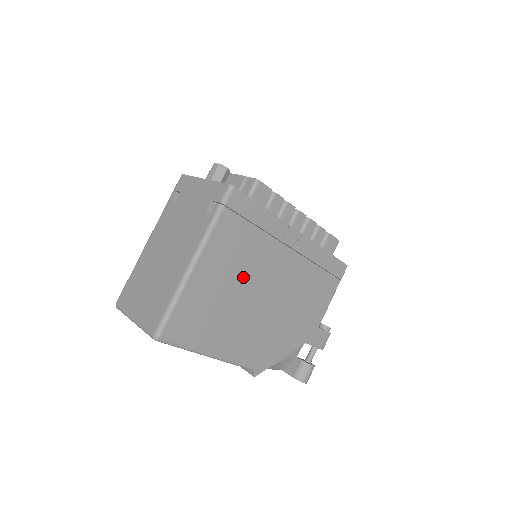
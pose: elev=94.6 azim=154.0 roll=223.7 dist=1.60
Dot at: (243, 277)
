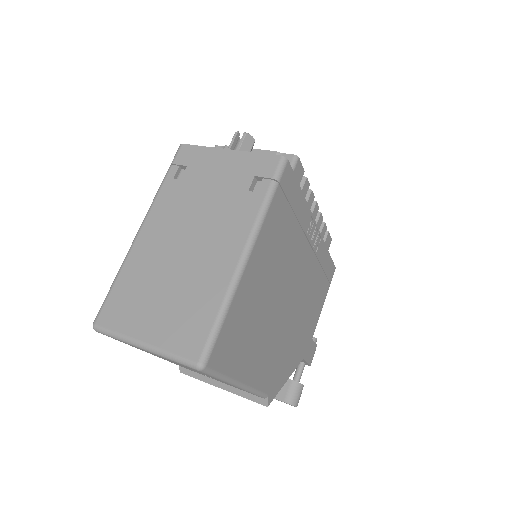
Dot at: (277, 278)
